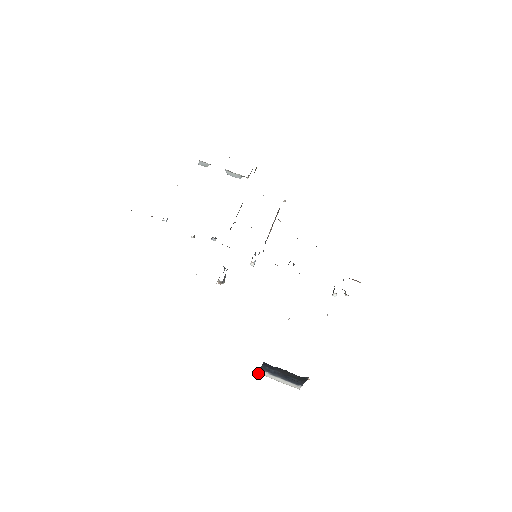
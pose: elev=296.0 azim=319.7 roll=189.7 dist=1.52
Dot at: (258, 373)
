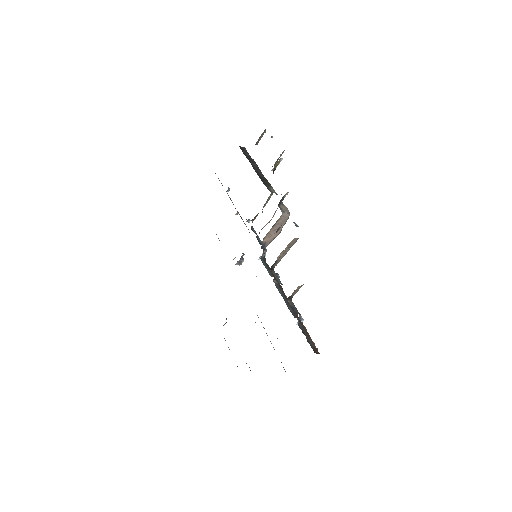
Dot at: occluded
